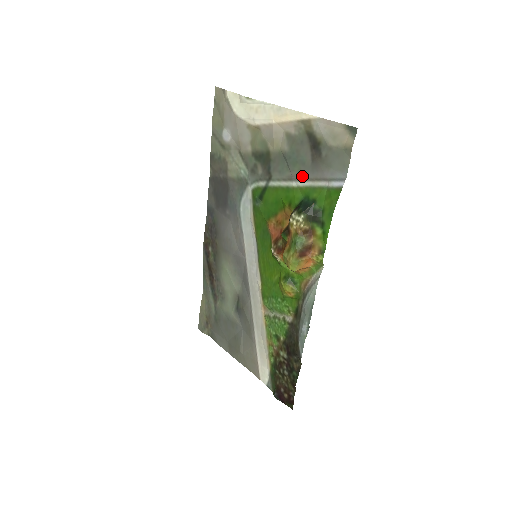
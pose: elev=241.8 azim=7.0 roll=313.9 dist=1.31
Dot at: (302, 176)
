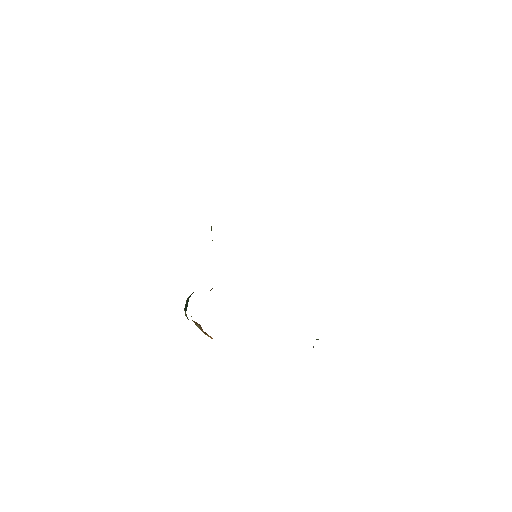
Dot at: occluded
